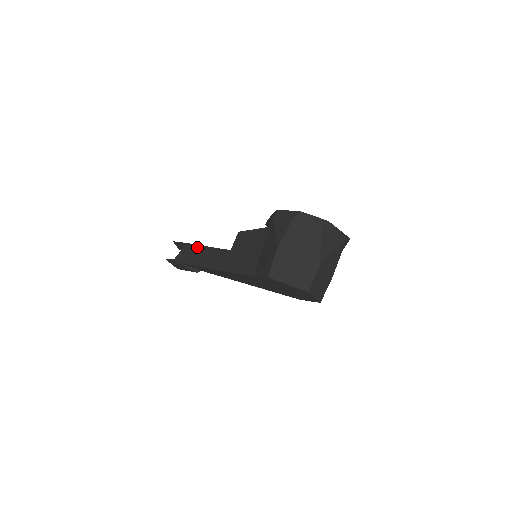
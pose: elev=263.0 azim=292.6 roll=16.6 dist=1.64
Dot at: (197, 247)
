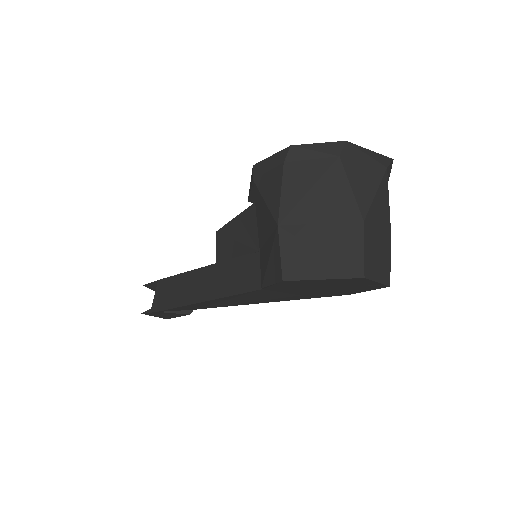
Dot at: (172, 280)
